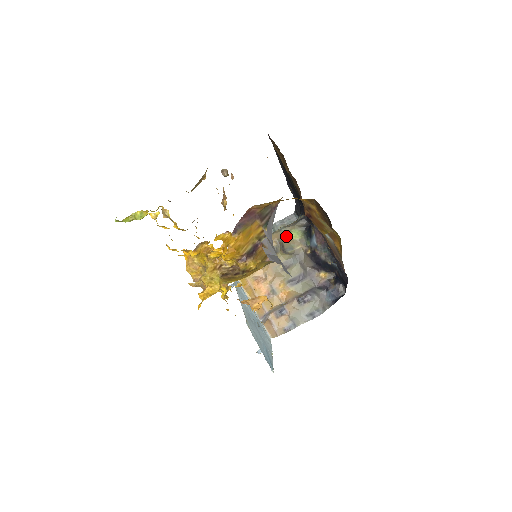
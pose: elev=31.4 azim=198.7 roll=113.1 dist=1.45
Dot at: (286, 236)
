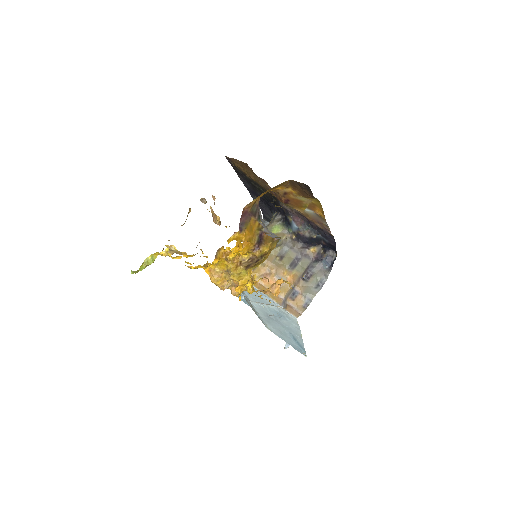
Dot at: occluded
